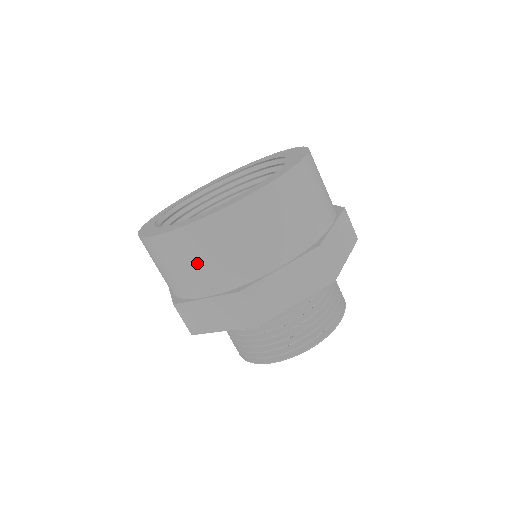
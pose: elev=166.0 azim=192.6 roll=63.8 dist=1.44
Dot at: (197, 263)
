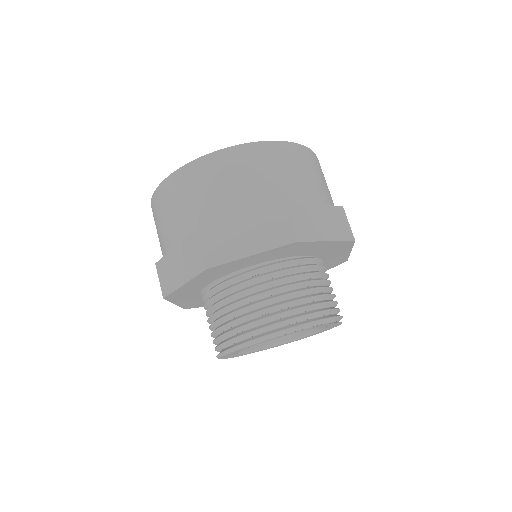
Dot at: (174, 210)
